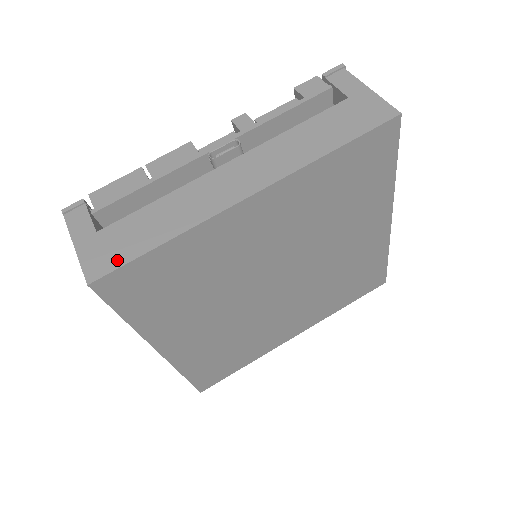
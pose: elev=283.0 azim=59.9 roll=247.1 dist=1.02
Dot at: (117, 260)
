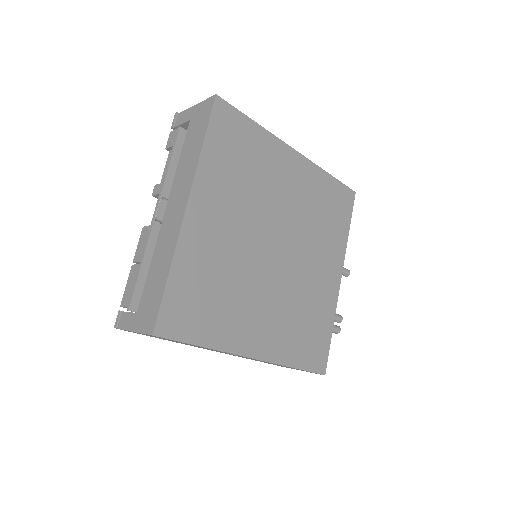
Dot at: (155, 309)
